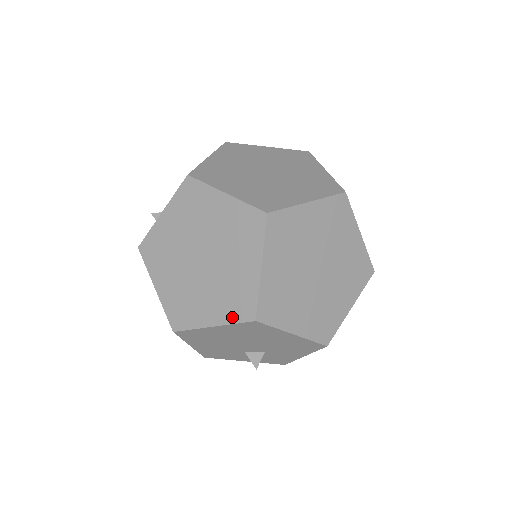
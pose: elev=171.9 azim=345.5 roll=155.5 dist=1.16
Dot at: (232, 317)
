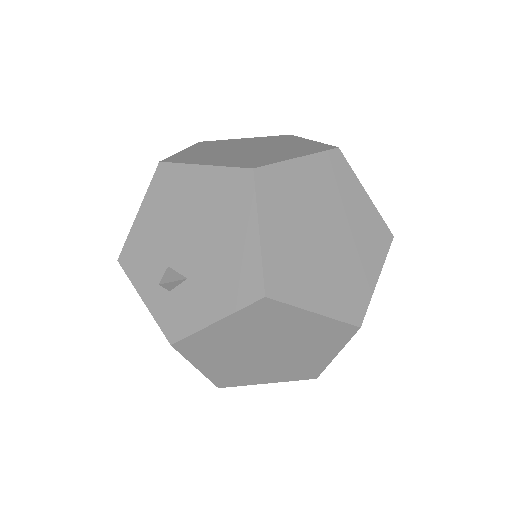
Dot at: (292, 378)
